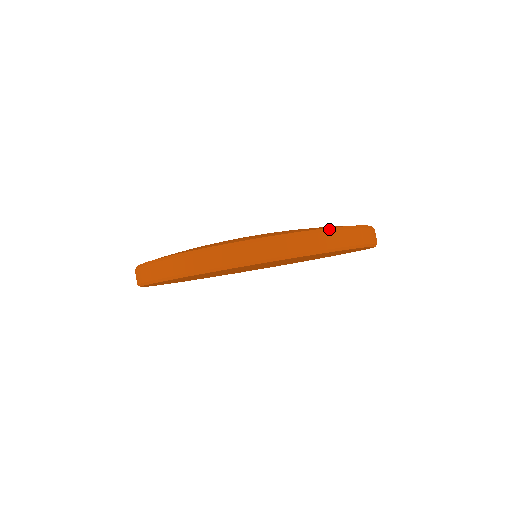
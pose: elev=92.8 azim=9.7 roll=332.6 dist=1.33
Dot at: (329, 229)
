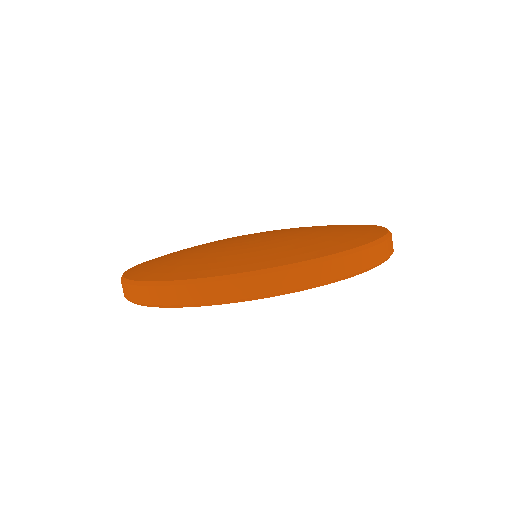
Dot at: (191, 281)
